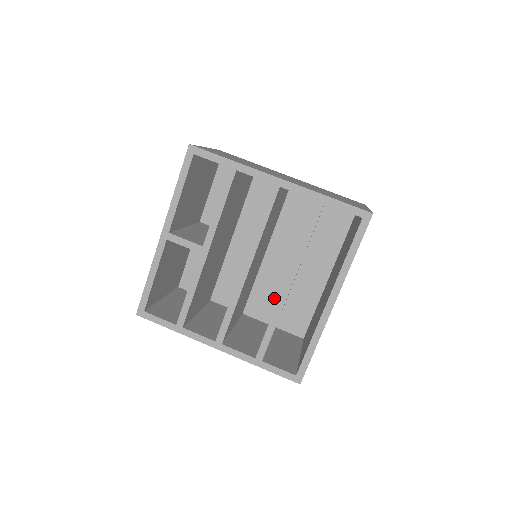
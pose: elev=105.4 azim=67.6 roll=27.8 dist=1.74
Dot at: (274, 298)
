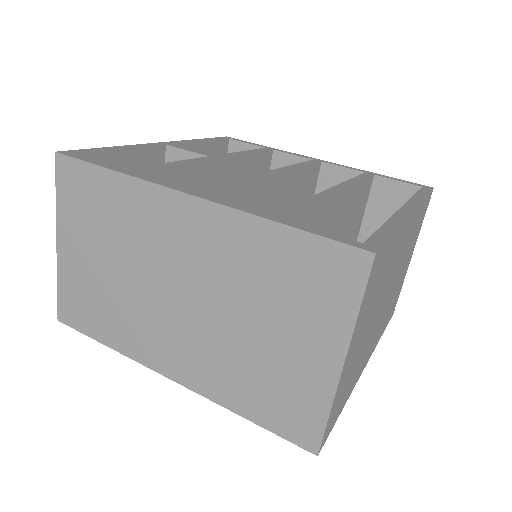
Dot at: occluded
